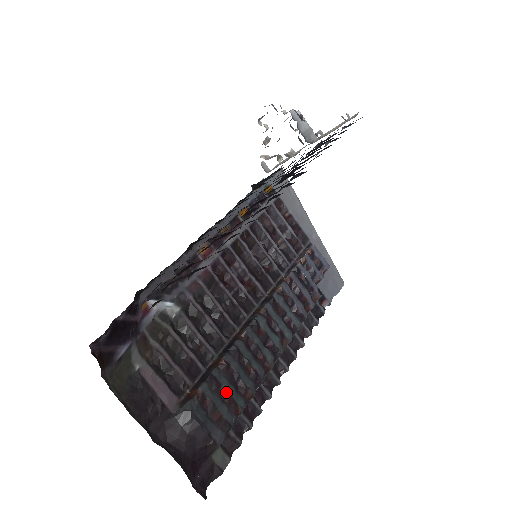
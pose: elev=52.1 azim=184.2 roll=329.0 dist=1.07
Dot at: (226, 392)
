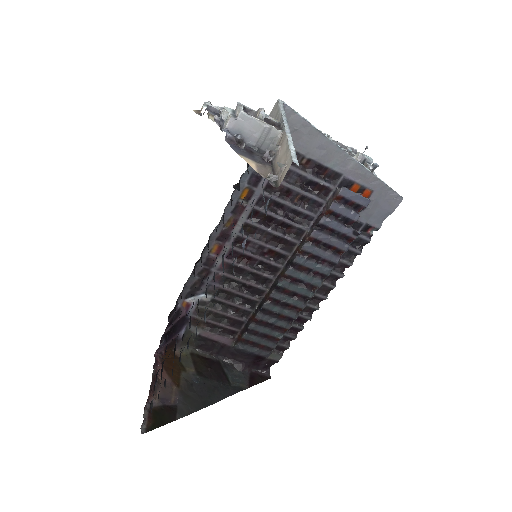
Dot at: (264, 334)
